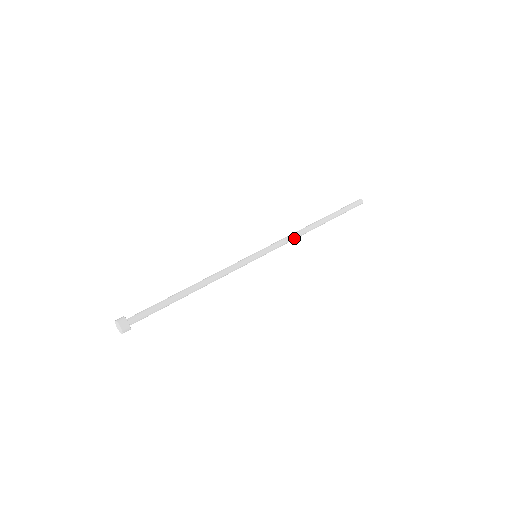
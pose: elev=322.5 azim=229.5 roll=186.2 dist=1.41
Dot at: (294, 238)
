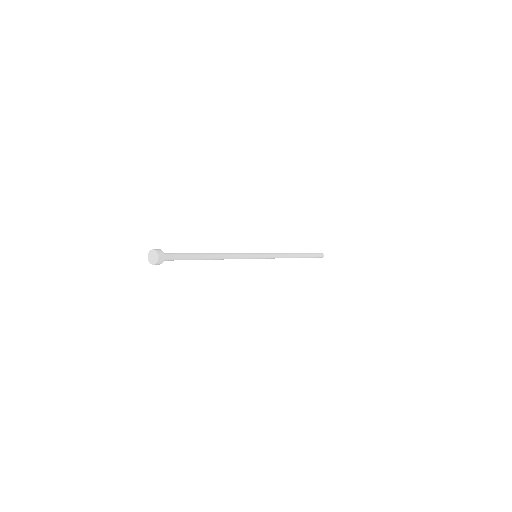
Dot at: (281, 254)
